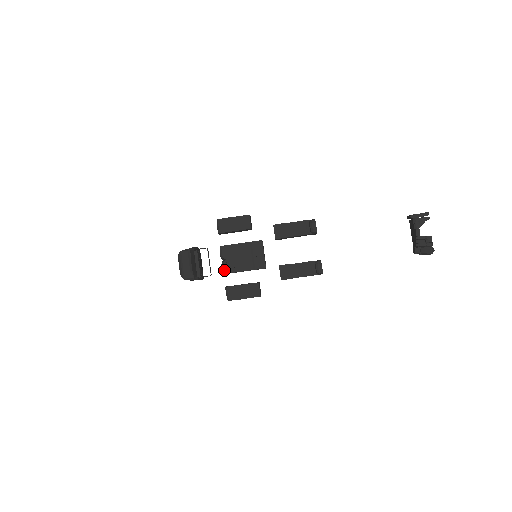
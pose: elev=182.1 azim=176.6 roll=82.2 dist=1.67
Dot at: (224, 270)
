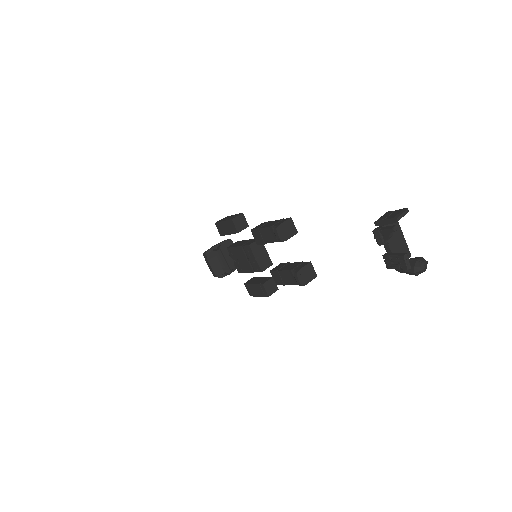
Dot at: (237, 270)
